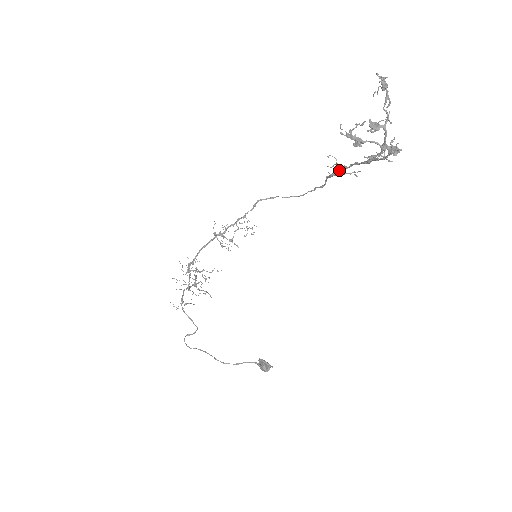
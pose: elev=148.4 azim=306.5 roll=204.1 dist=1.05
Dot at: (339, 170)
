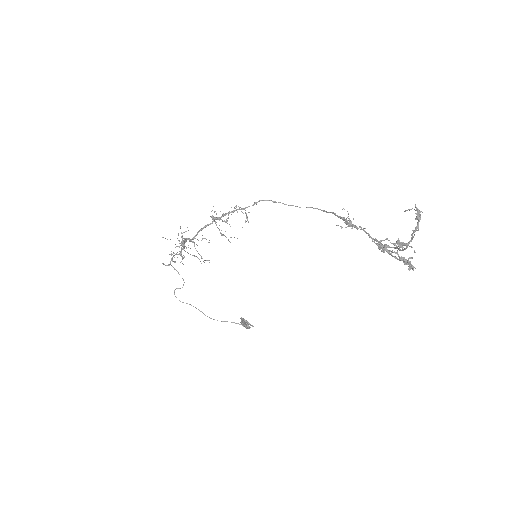
Dot at: (349, 224)
